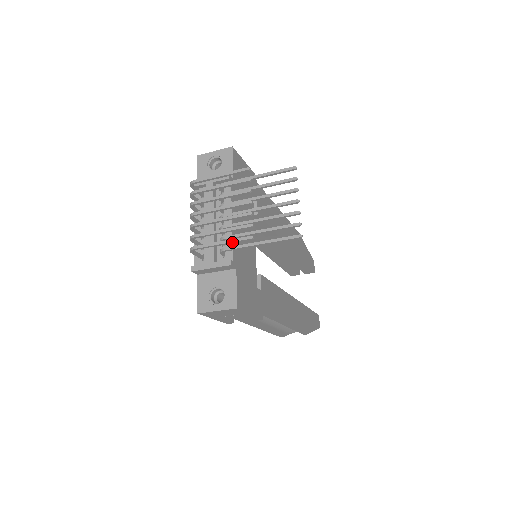
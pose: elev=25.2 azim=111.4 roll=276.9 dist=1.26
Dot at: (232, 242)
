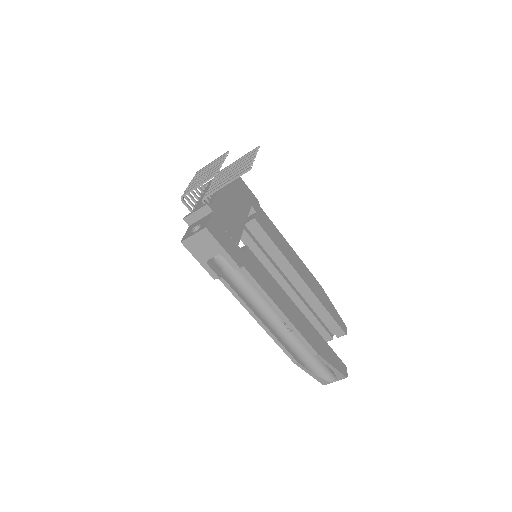
Dot at: (205, 181)
